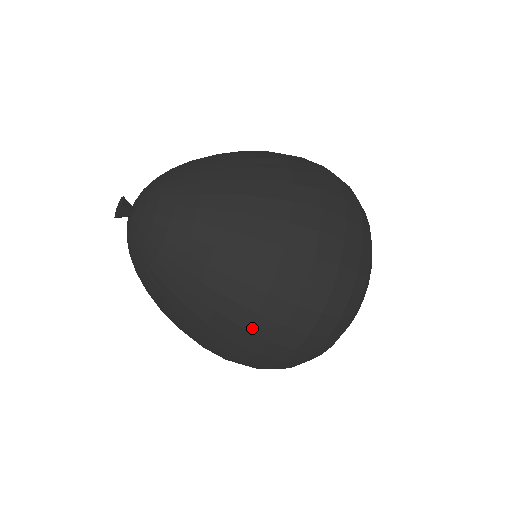
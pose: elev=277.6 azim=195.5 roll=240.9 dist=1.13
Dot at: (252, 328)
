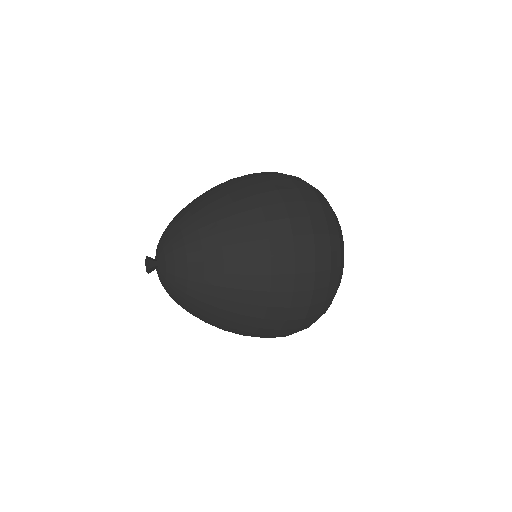
Dot at: (259, 333)
